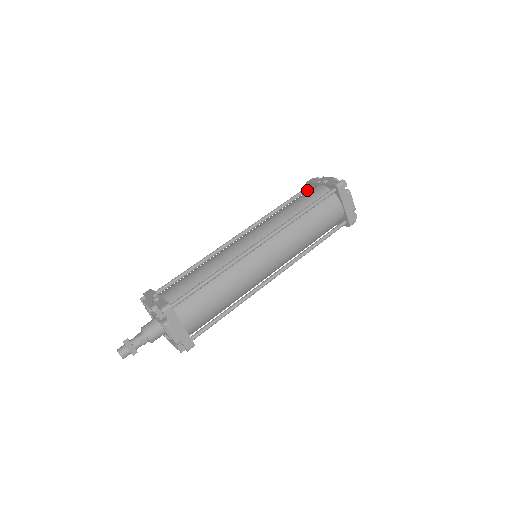
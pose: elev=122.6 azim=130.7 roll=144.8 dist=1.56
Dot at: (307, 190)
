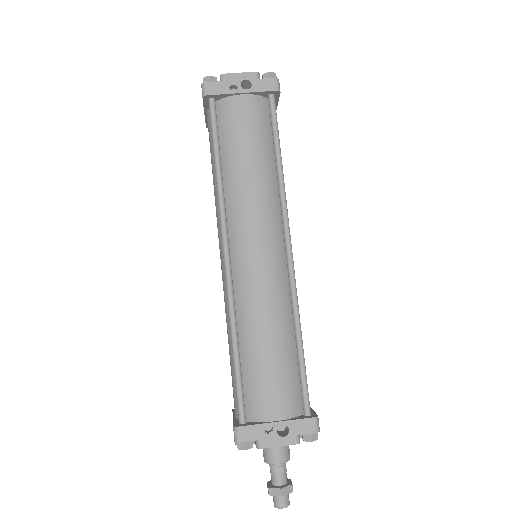
Dot at: (215, 109)
